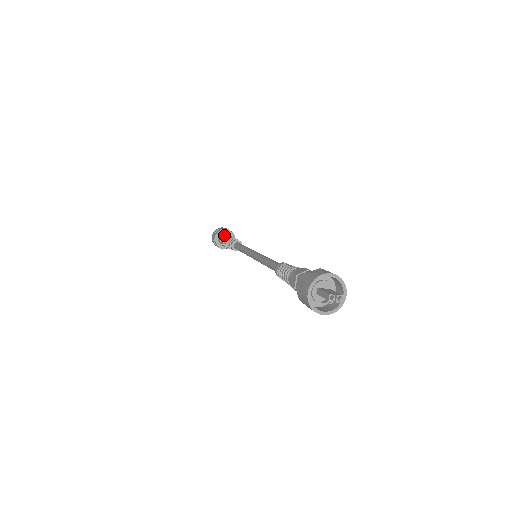
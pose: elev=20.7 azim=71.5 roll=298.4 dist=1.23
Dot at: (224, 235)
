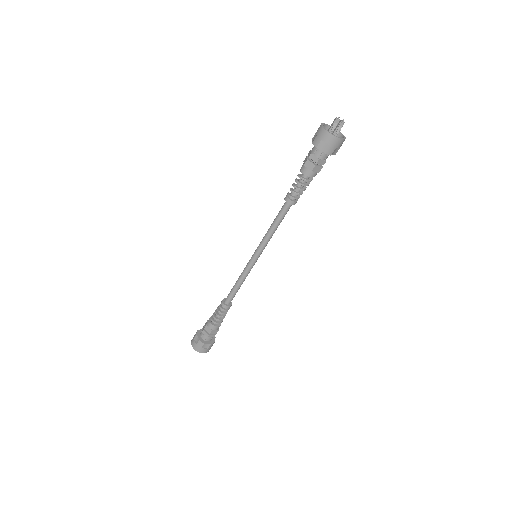
Dot at: occluded
